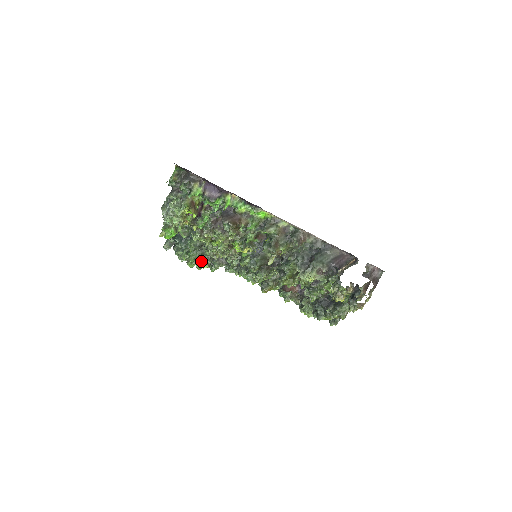
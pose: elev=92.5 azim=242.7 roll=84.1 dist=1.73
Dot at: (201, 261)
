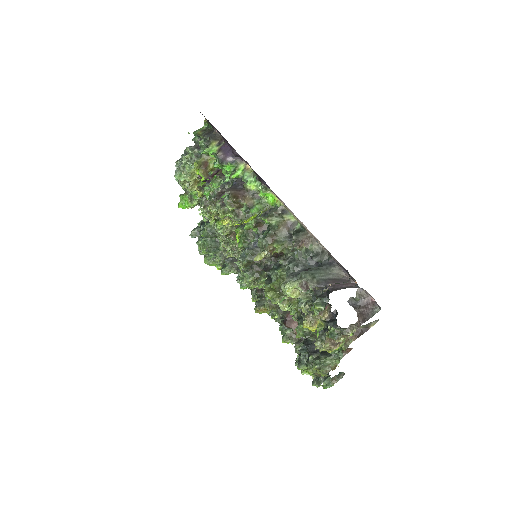
Dot at: (212, 254)
